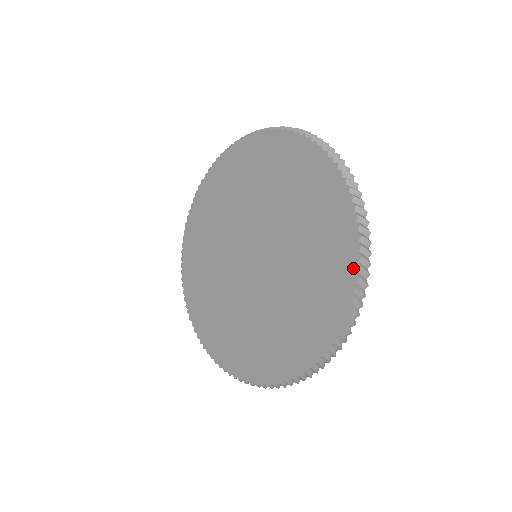
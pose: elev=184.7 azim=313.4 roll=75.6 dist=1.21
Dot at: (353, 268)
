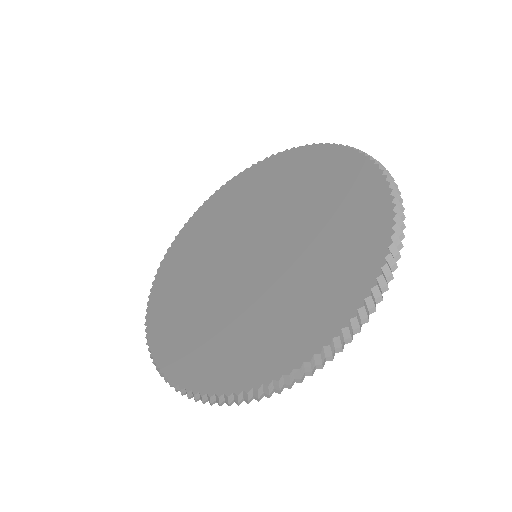
Dot at: (318, 148)
